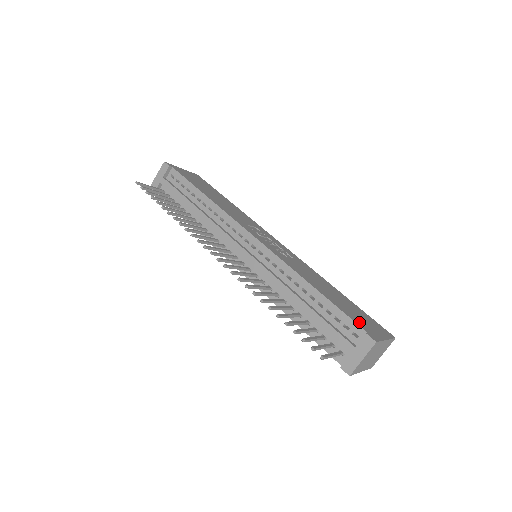
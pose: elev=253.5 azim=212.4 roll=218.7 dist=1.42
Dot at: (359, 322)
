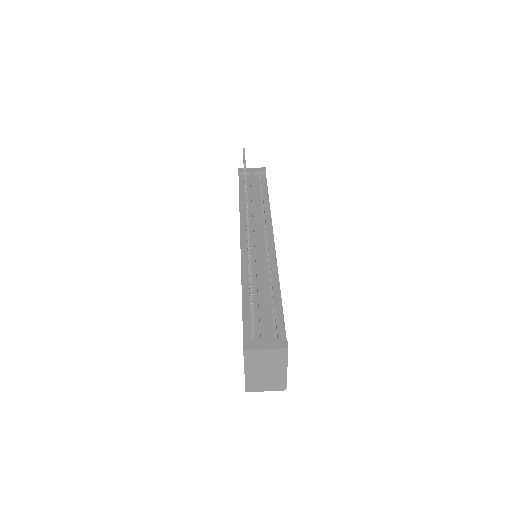
Dot at: occluded
